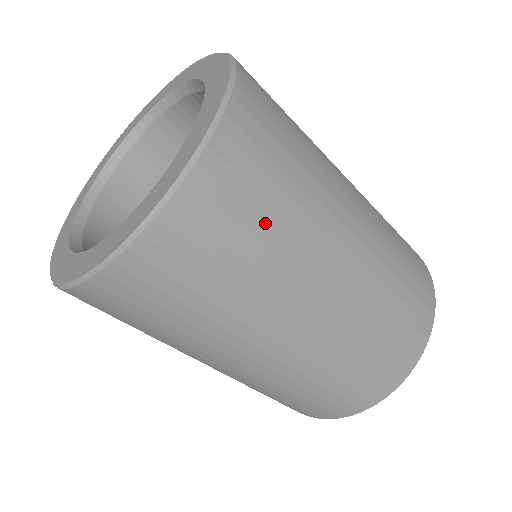
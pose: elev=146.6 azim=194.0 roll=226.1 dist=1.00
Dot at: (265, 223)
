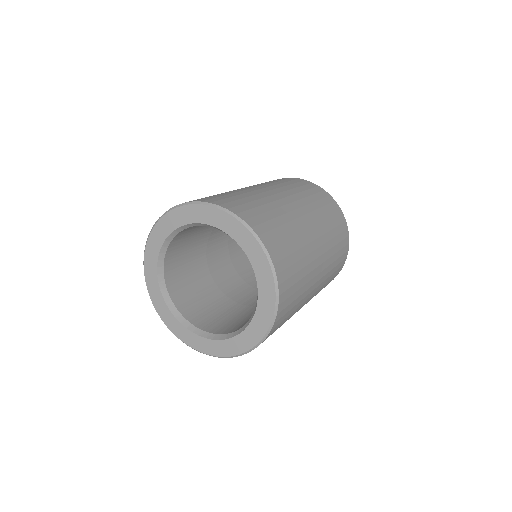
Dot at: occluded
